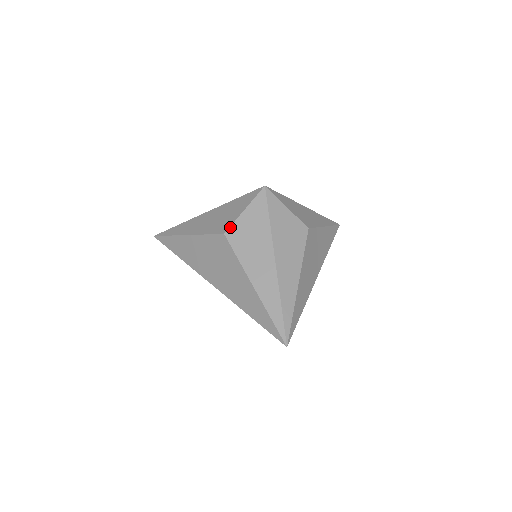
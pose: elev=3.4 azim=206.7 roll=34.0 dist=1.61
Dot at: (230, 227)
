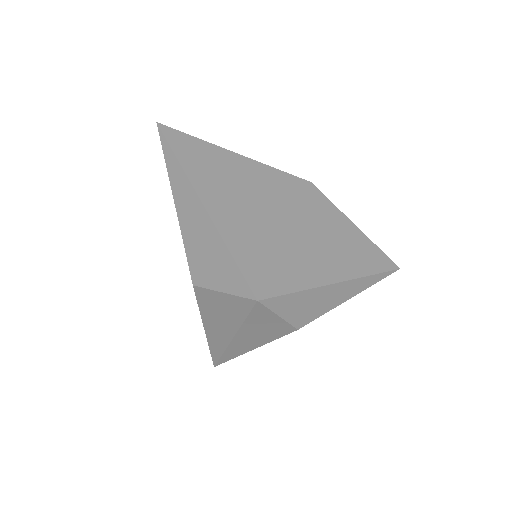
Dot at: (201, 288)
